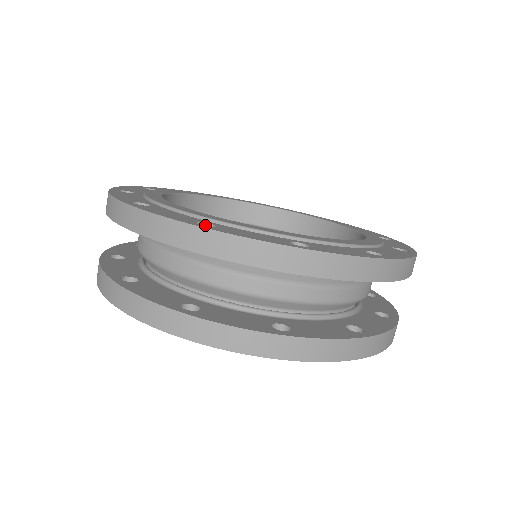
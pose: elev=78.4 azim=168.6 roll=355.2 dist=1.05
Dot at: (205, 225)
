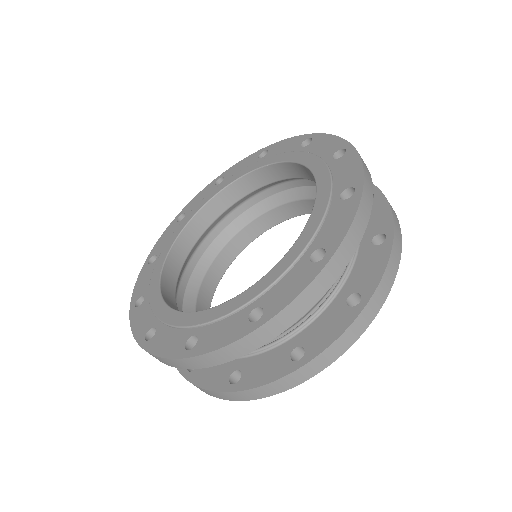
Dot at: (155, 329)
